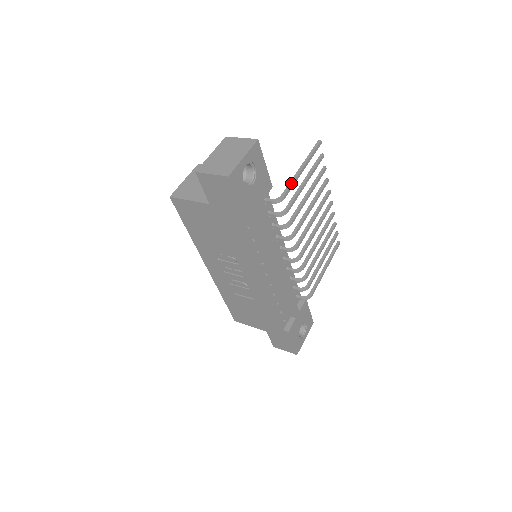
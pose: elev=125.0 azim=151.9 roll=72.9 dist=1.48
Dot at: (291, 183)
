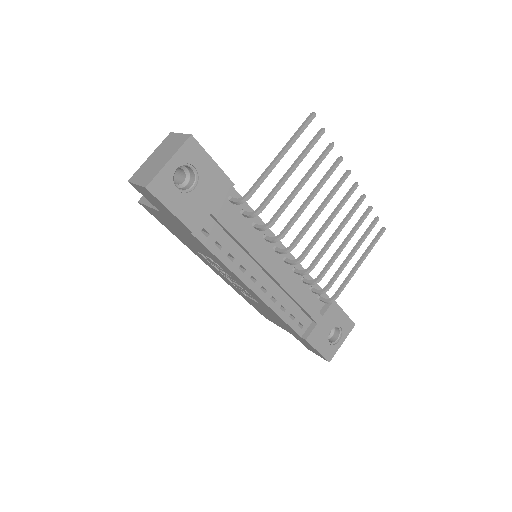
Dot at: (261, 176)
